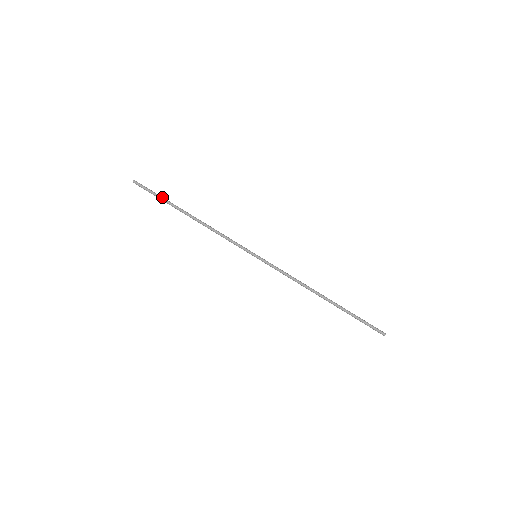
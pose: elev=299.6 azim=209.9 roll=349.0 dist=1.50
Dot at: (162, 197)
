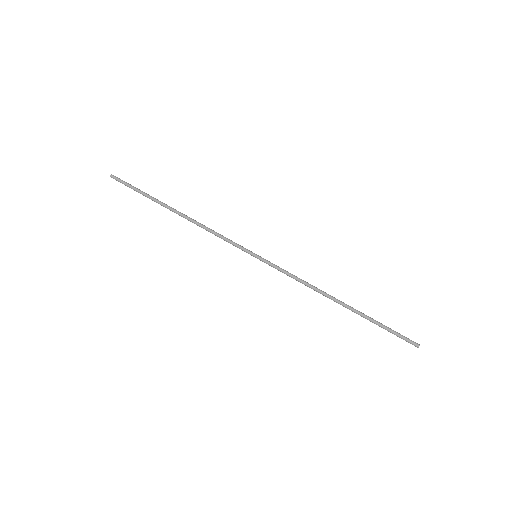
Dot at: (144, 192)
